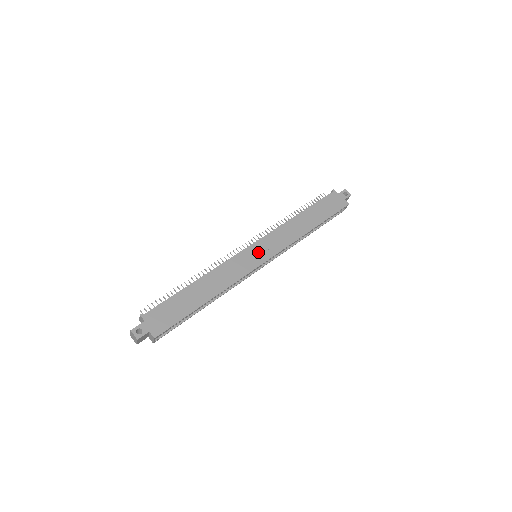
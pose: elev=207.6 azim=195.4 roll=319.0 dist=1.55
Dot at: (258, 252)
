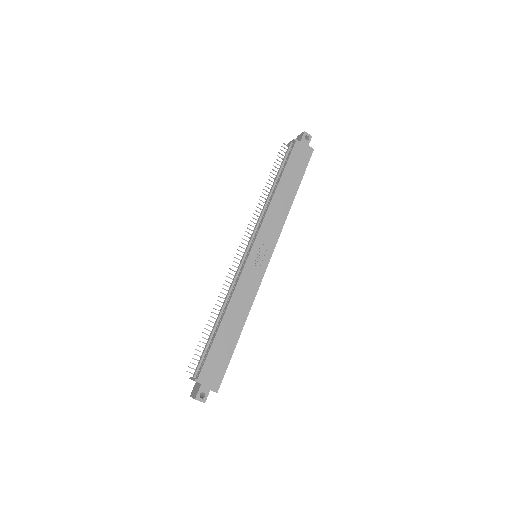
Dot at: (259, 255)
